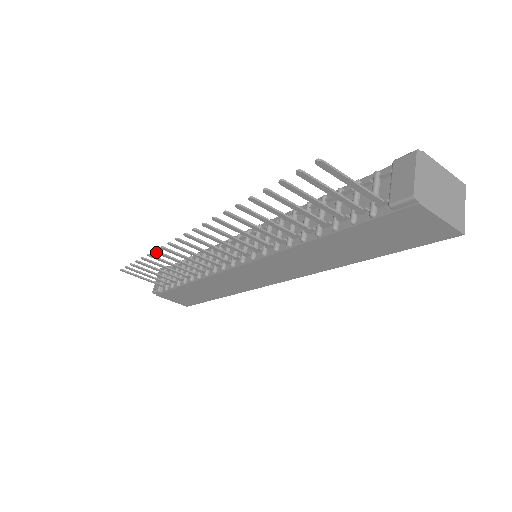
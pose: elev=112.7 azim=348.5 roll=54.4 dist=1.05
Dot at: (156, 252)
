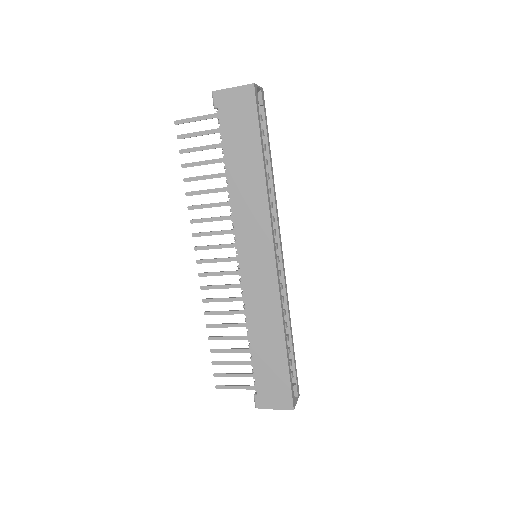
Dot at: (206, 313)
